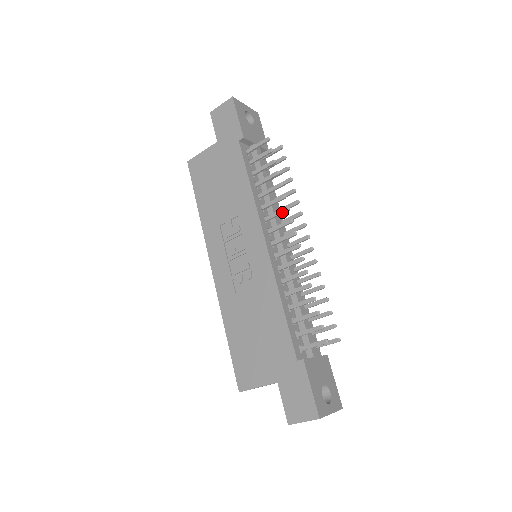
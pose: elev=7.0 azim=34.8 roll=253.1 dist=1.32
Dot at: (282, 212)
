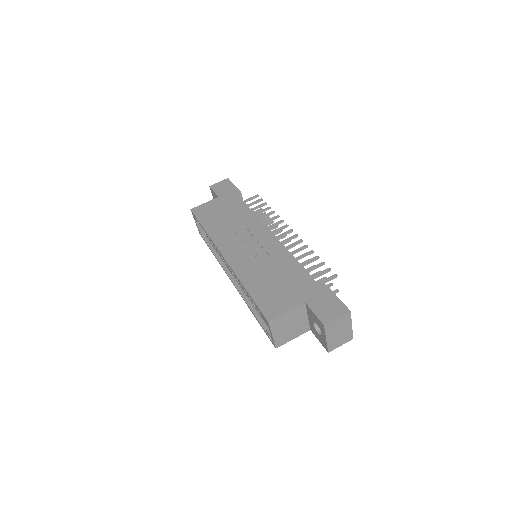
Dot at: (278, 223)
